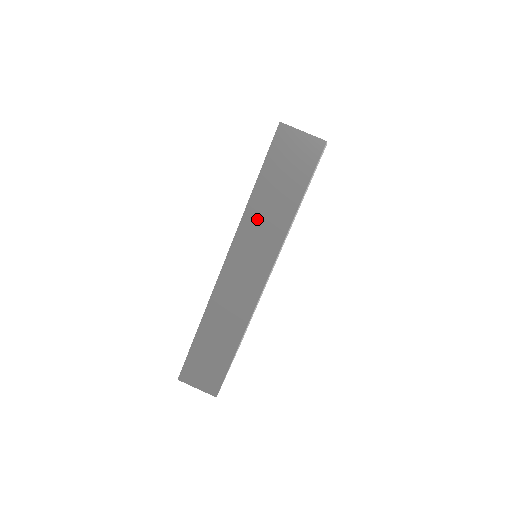
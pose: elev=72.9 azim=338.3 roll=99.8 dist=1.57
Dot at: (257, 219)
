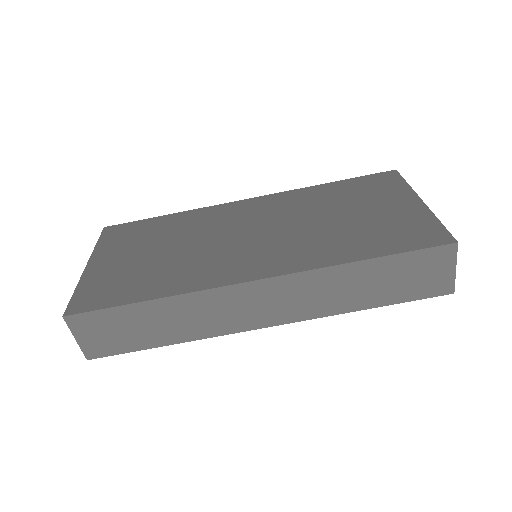
Dot at: (331, 282)
